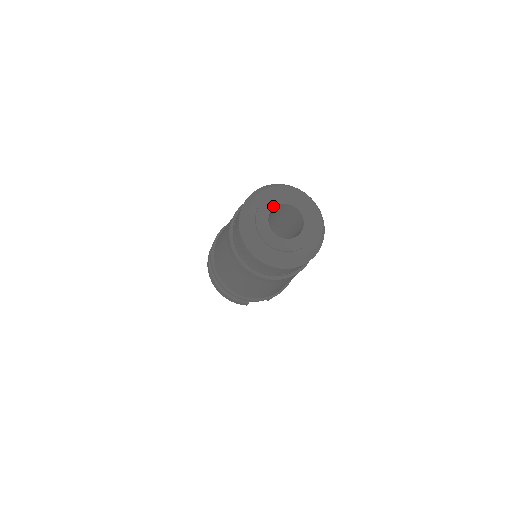
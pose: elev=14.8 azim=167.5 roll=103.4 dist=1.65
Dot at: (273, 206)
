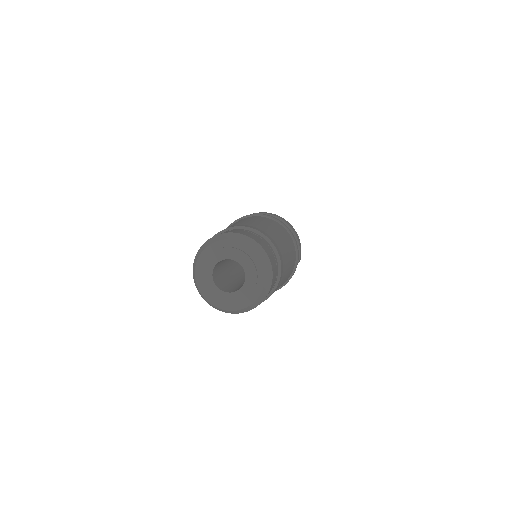
Dot at: (211, 275)
